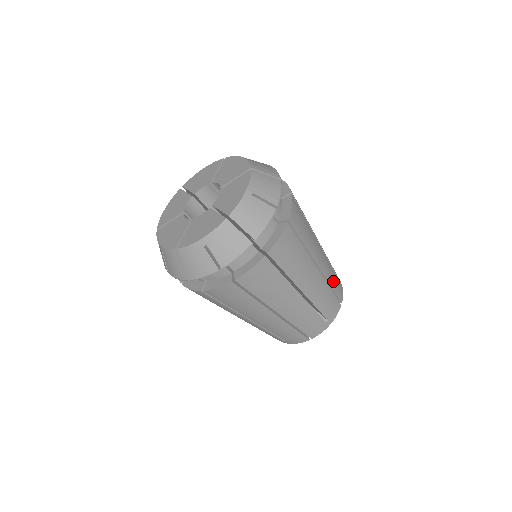
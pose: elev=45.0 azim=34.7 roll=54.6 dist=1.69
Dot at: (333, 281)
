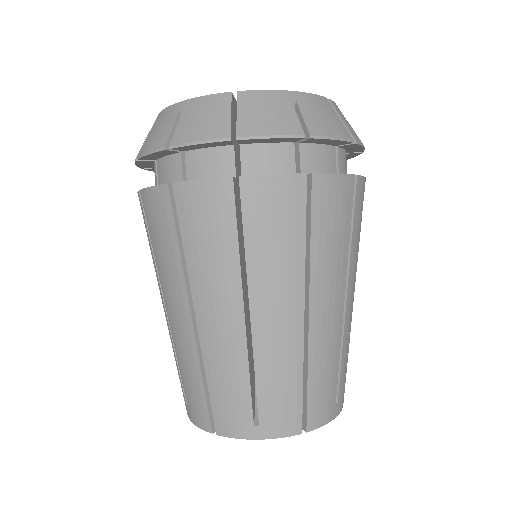
Dot at: (320, 377)
